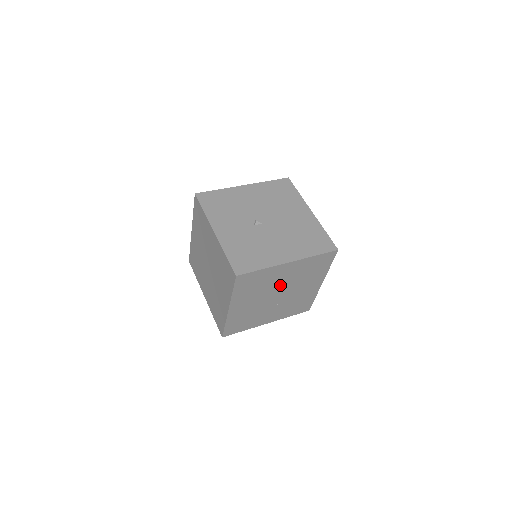
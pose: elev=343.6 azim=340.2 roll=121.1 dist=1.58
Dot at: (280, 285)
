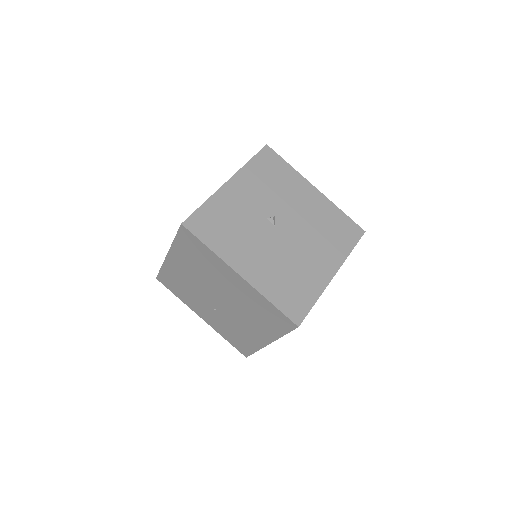
Dot at: (224, 290)
